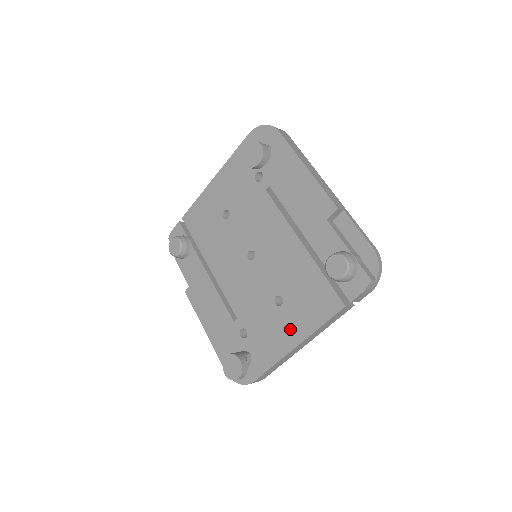
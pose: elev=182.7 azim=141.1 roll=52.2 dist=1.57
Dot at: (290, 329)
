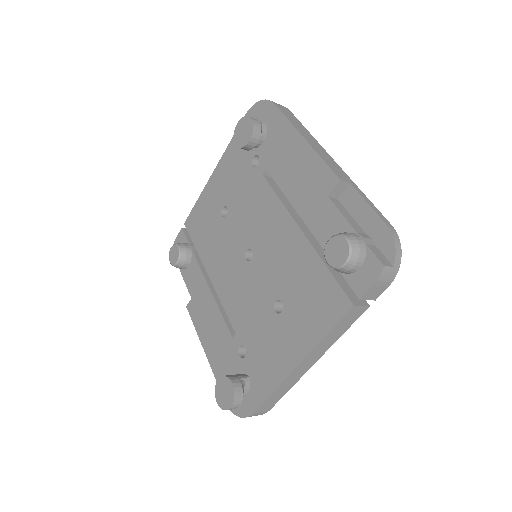
Dot at: (291, 342)
